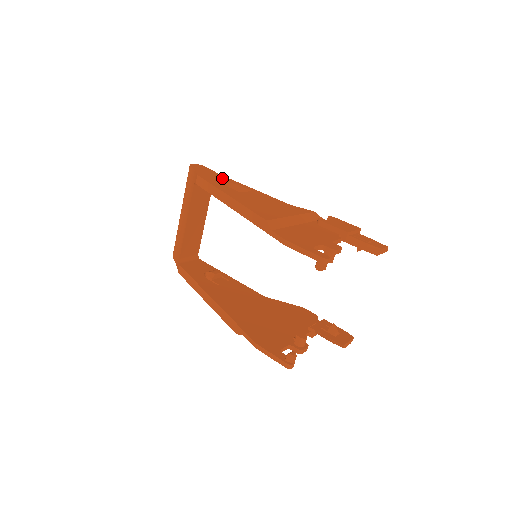
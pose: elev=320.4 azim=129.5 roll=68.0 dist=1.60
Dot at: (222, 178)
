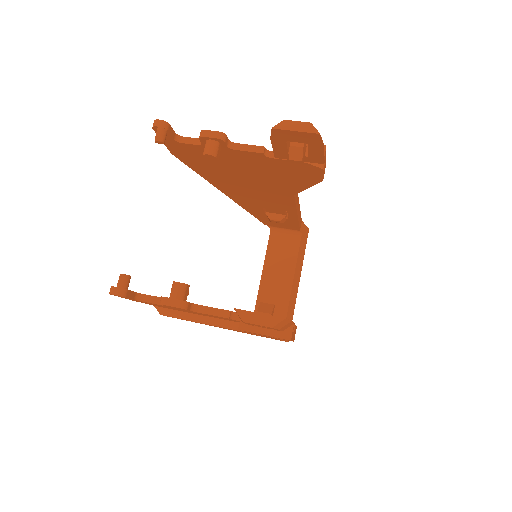
Dot at: occluded
